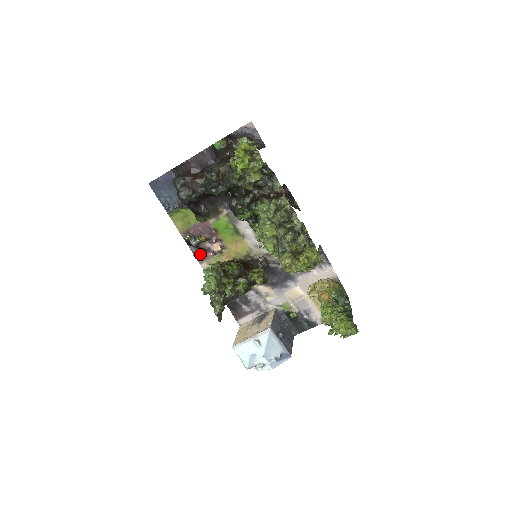
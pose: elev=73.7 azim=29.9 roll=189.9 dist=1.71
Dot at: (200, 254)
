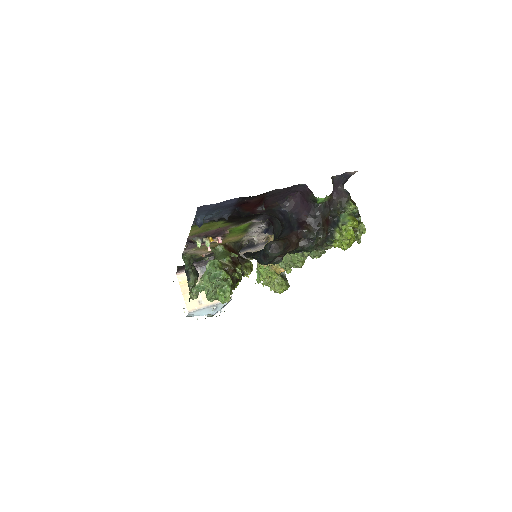
Dot at: (192, 245)
